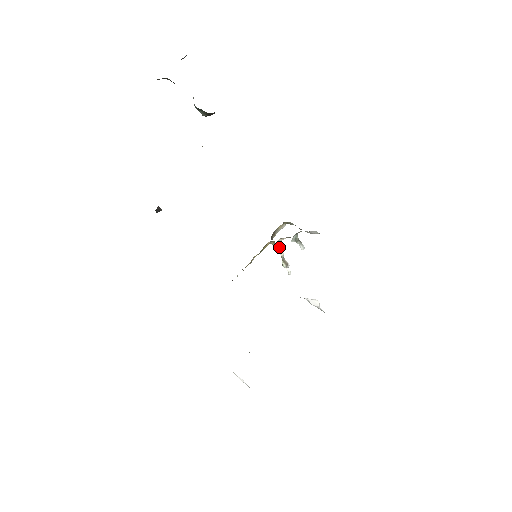
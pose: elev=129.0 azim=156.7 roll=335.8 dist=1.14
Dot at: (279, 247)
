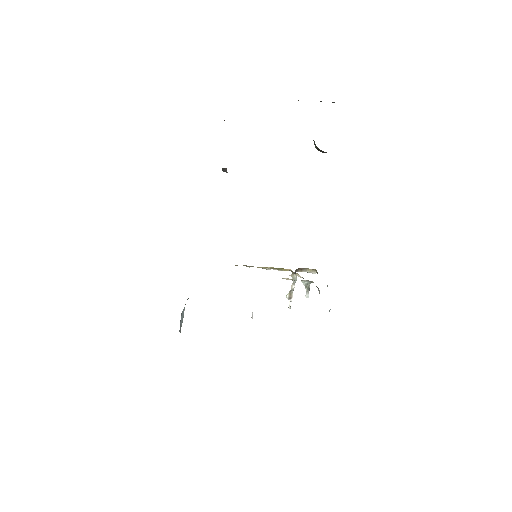
Dot at: (293, 279)
